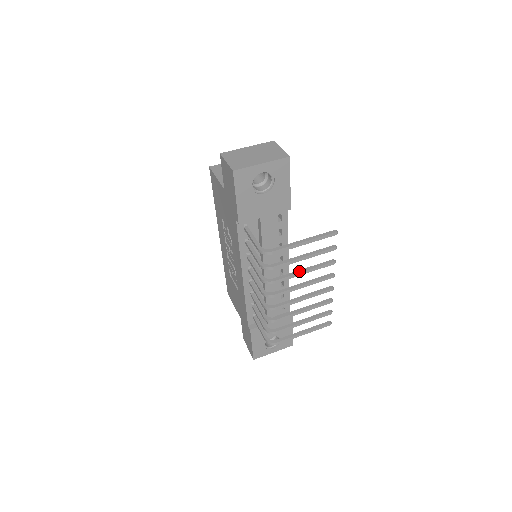
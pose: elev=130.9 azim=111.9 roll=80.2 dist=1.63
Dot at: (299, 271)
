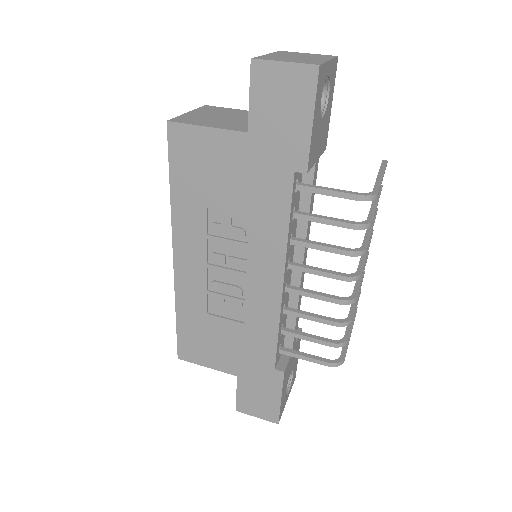
Dot at: (369, 228)
